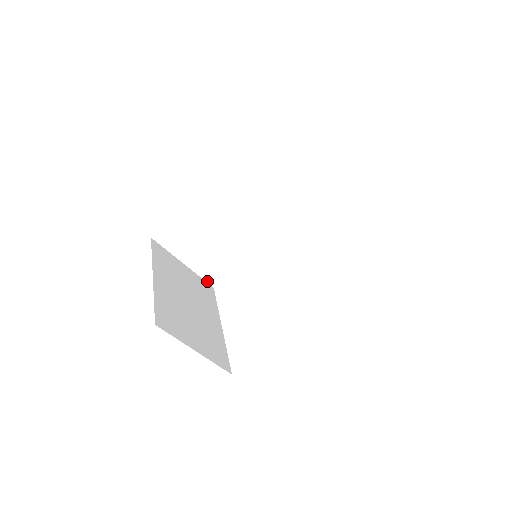
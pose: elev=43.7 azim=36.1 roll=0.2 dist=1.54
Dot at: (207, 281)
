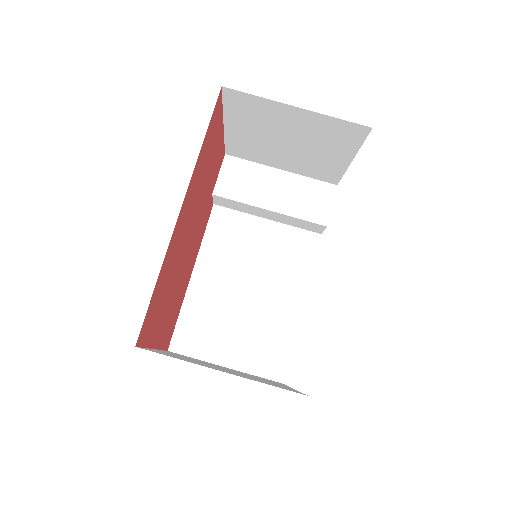
Dot at: (268, 378)
